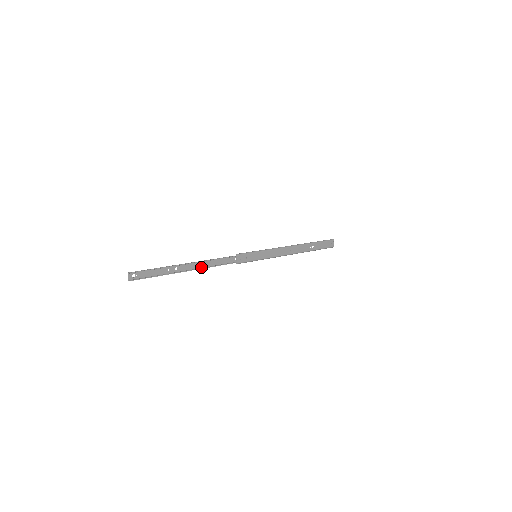
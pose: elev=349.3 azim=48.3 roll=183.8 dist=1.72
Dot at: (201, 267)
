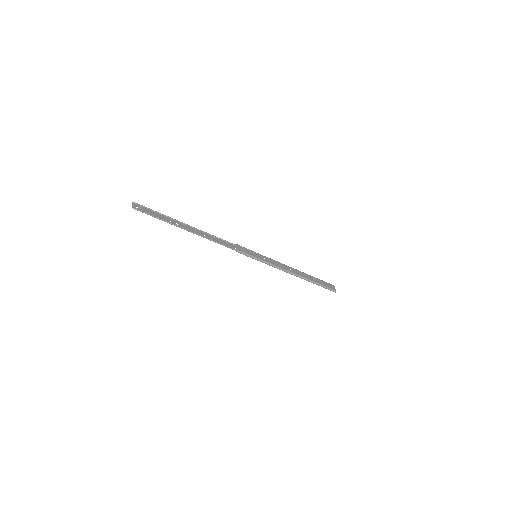
Dot at: (202, 236)
